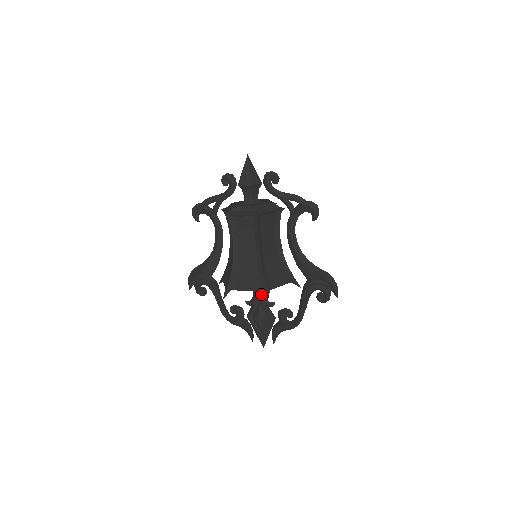
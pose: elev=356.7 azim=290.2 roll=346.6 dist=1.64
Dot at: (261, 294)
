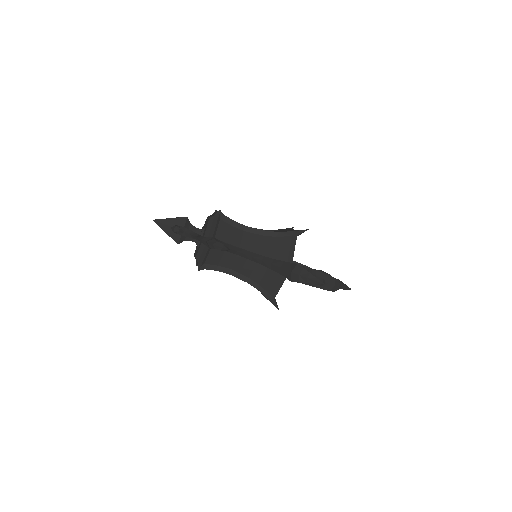
Dot at: occluded
